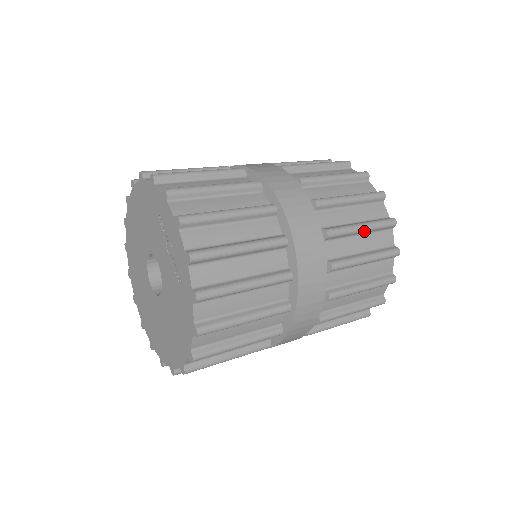
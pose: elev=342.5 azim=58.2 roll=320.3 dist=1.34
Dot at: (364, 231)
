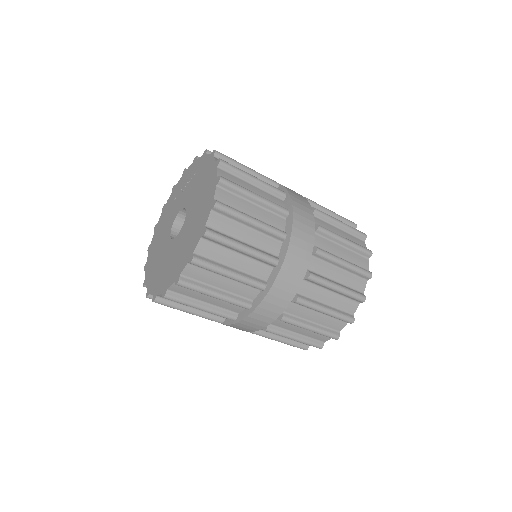
Dot at: occluded
